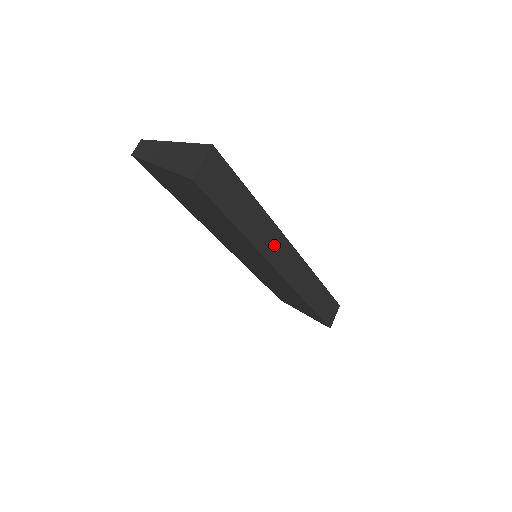
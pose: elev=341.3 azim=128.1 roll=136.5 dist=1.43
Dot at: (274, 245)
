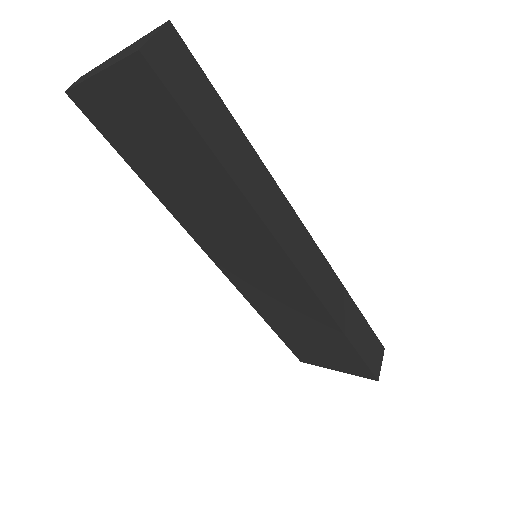
Dot at: (279, 215)
